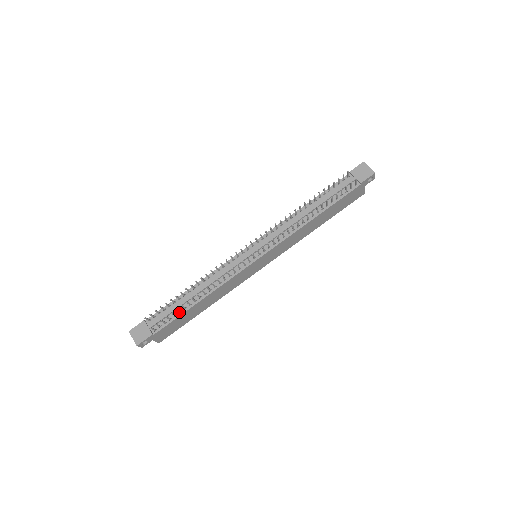
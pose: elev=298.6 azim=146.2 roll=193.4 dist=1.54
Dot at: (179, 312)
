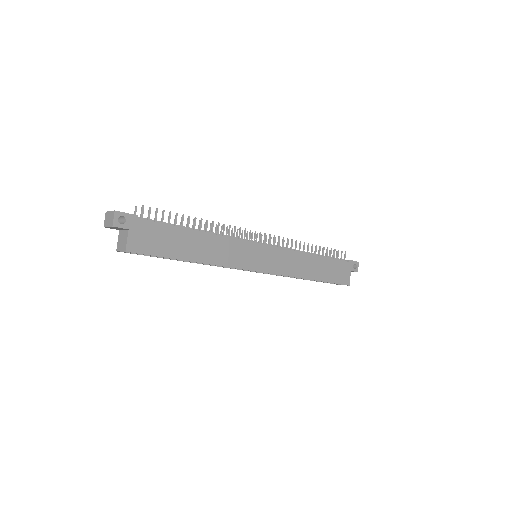
Dot at: (173, 227)
